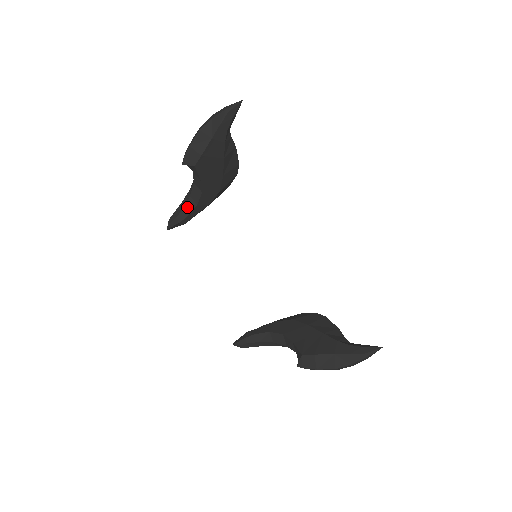
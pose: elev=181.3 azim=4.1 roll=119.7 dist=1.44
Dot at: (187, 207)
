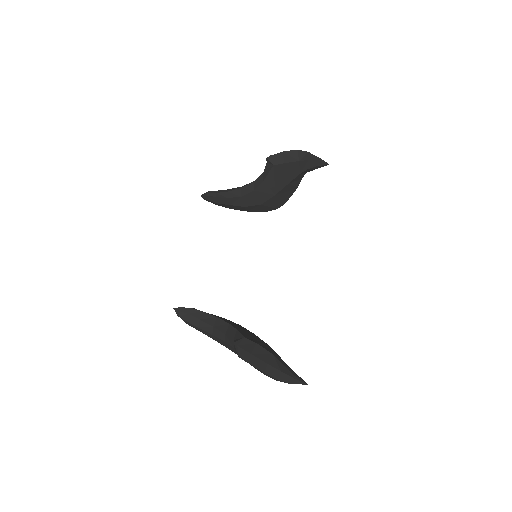
Dot at: (232, 193)
